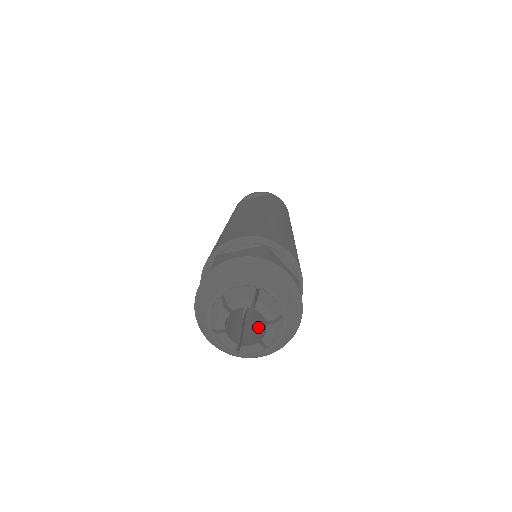
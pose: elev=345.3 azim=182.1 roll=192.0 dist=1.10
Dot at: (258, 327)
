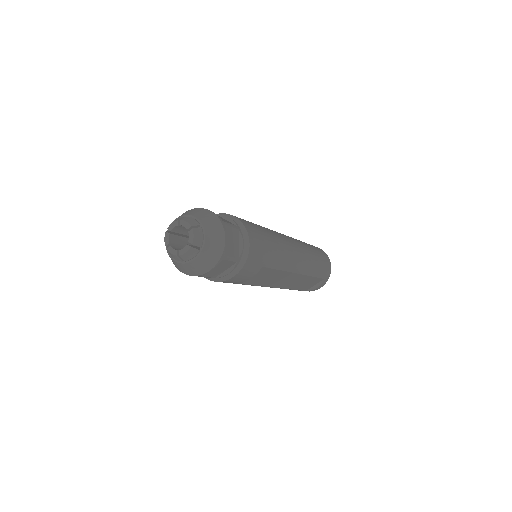
Dot at: occluded
